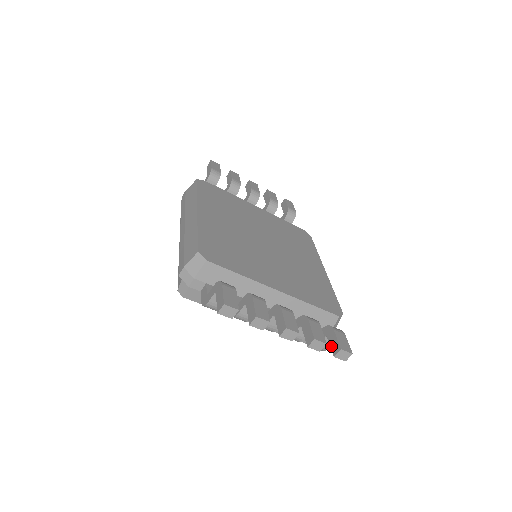
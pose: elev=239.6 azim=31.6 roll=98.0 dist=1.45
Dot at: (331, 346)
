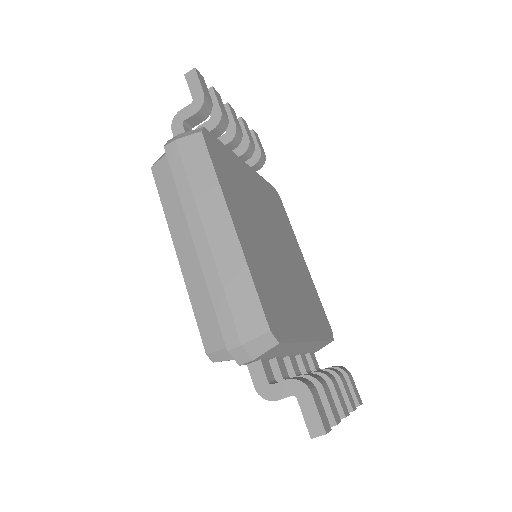
Dot at: occluded
